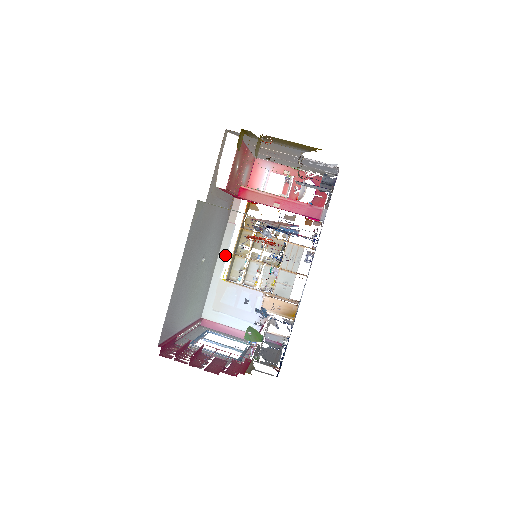
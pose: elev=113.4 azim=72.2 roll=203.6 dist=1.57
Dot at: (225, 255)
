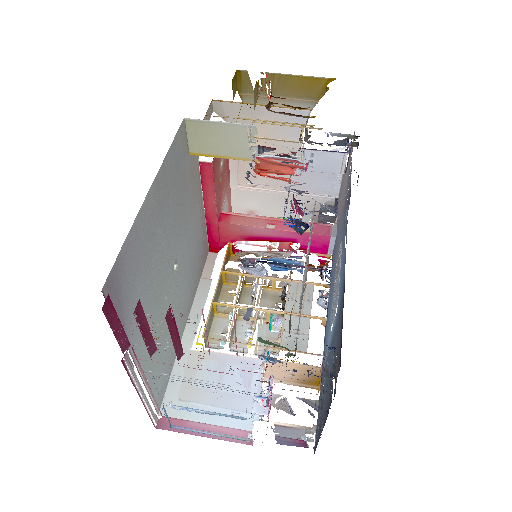
Dot at: (198, 317)
